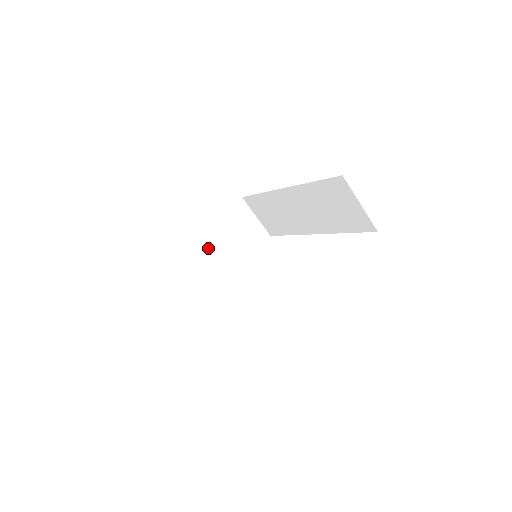
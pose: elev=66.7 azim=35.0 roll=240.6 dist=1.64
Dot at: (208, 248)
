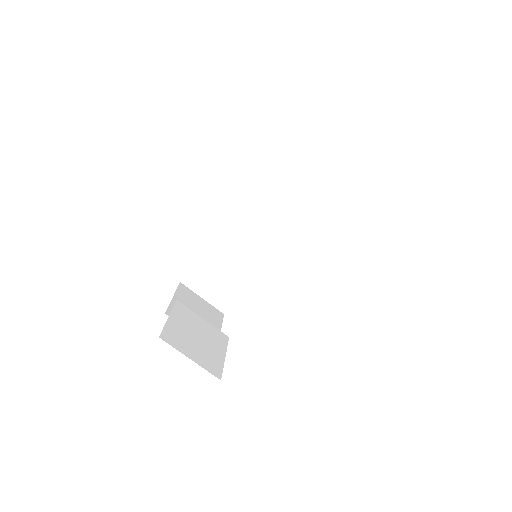
Dot at: (187, 309)
